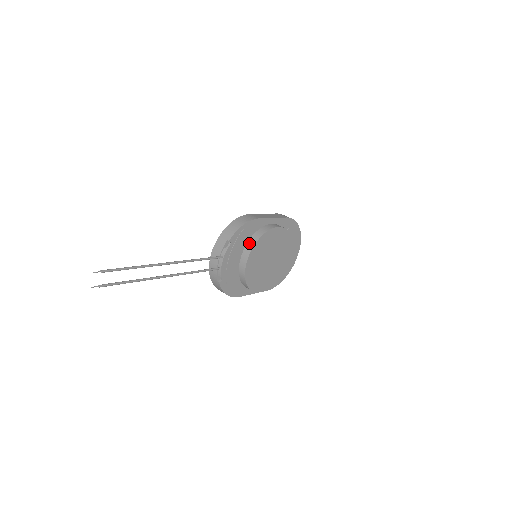
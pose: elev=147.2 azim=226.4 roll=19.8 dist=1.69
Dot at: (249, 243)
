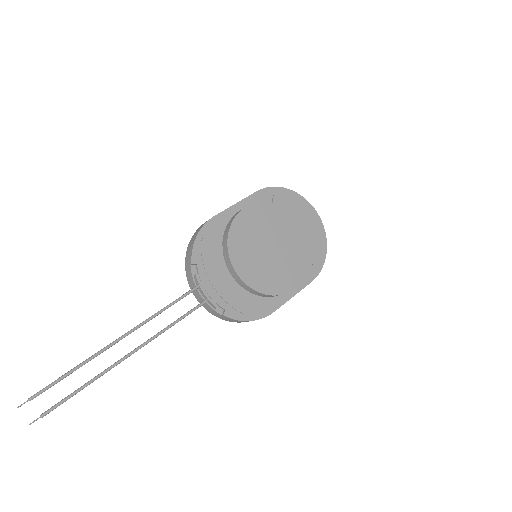
Dot at: (223, 249)
